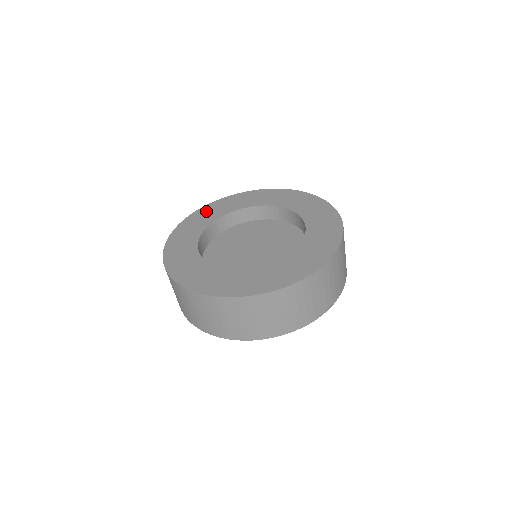
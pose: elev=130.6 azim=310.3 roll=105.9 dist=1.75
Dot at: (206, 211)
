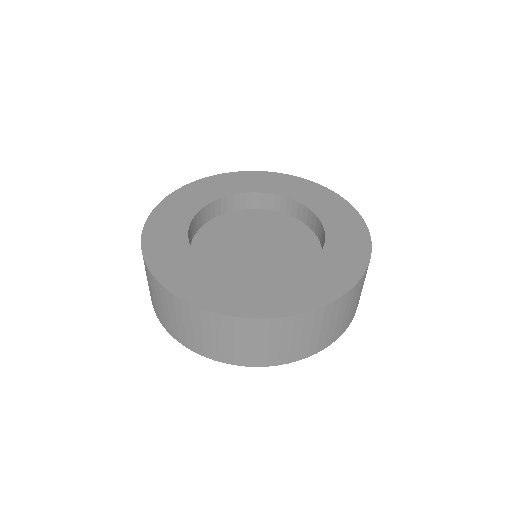
Dot at: (268, 178)
